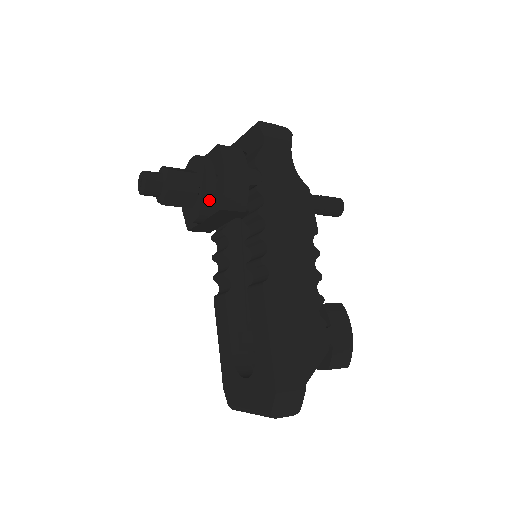
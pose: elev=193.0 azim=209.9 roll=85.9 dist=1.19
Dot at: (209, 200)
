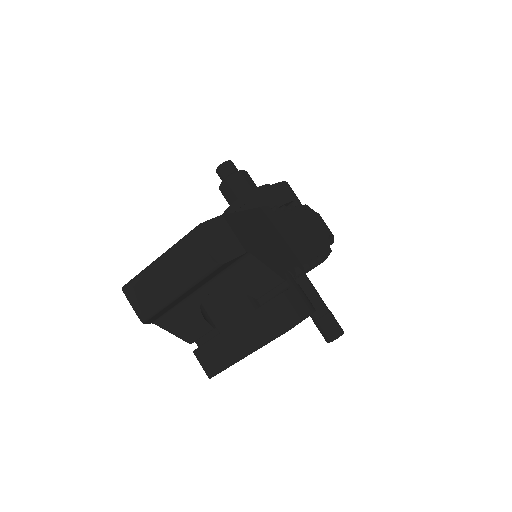
Dot at: (260, 191)
